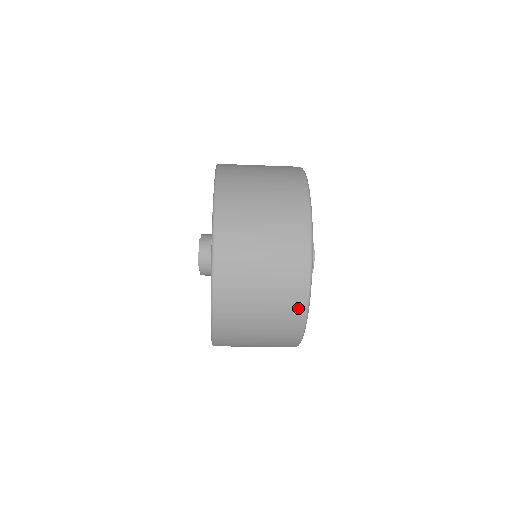
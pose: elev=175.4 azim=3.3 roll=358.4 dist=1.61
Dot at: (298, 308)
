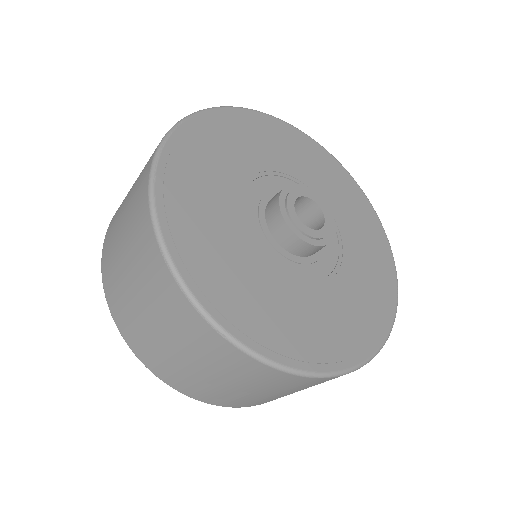
Dot at: (173, 292)
